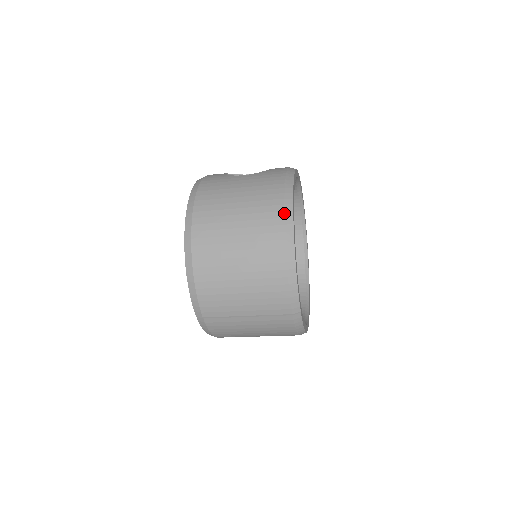
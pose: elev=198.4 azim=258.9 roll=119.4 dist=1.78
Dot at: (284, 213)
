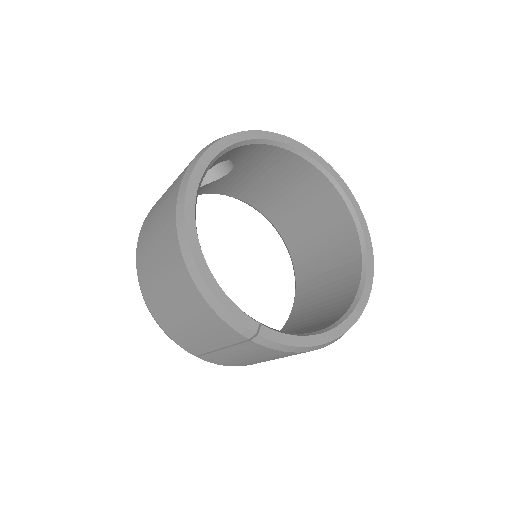
Dot at: (175, 219)
